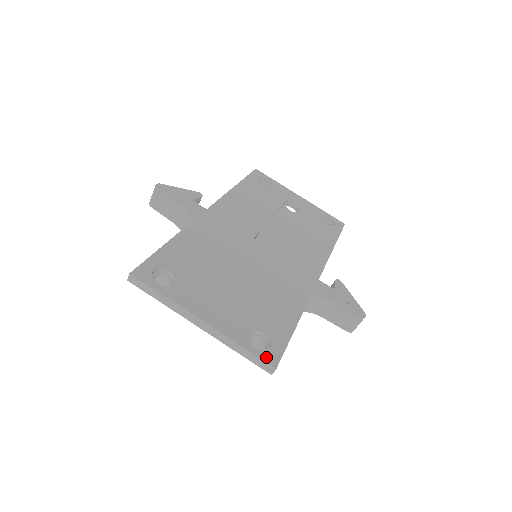
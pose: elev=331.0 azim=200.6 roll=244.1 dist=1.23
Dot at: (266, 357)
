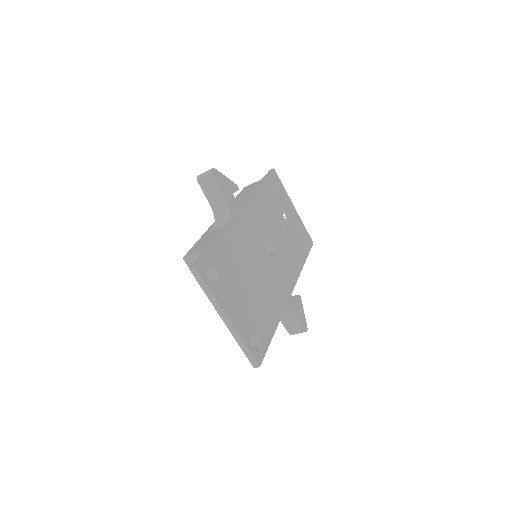
Dot at: (257, 356)
